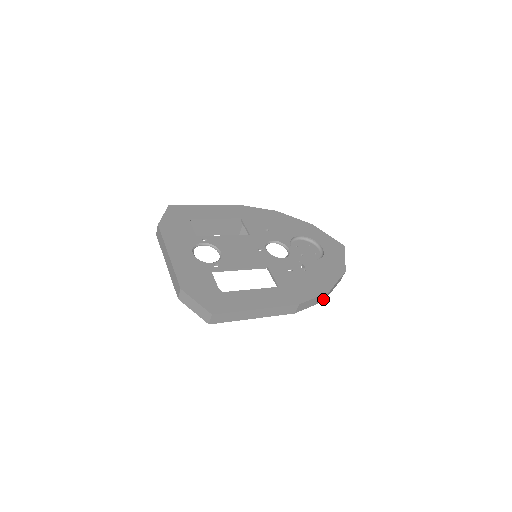
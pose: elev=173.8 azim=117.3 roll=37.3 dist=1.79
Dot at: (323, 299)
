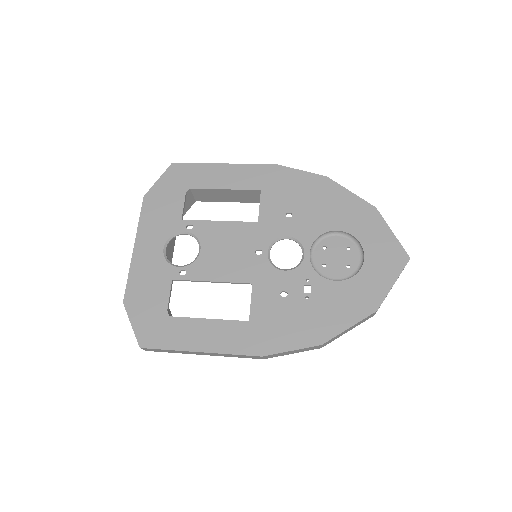
Dot at: (317, 347)
